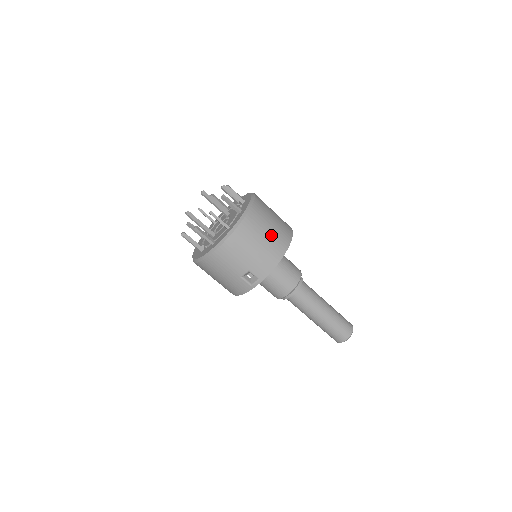
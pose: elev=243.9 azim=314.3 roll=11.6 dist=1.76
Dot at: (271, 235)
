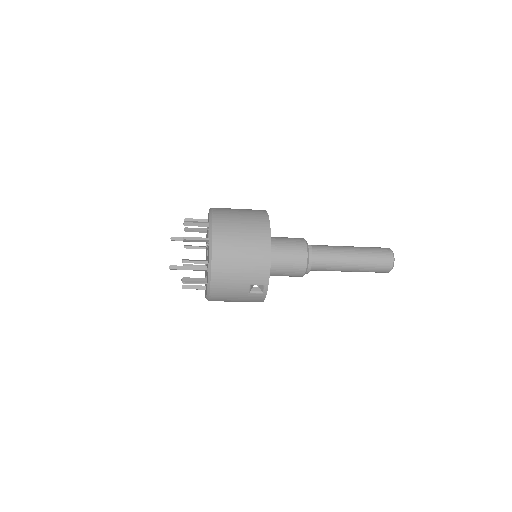
Dot at: (247, 242)
